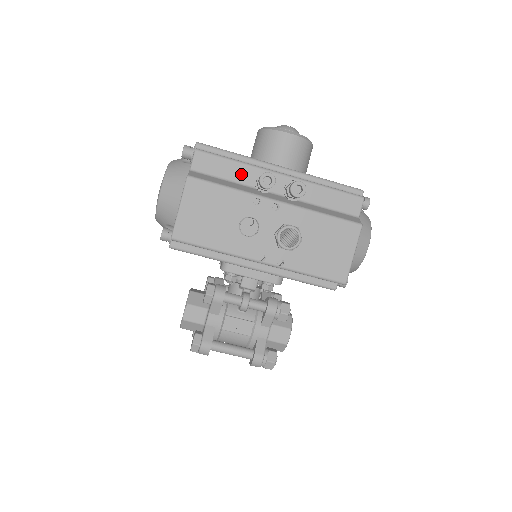
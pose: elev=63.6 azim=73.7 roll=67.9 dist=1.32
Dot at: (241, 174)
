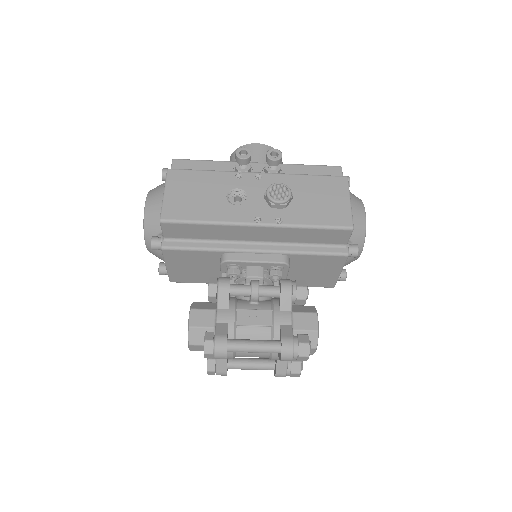
Dot at: (219, 169)
